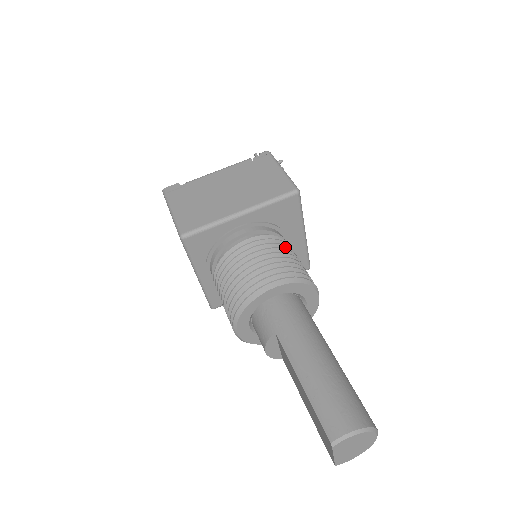
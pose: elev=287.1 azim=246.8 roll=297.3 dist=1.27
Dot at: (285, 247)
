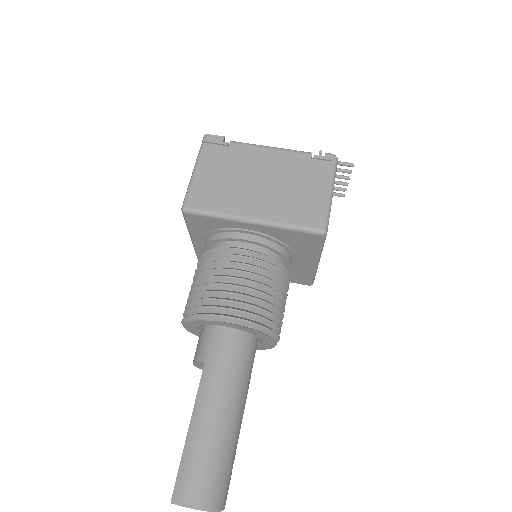
Dot at: (277, 277)
